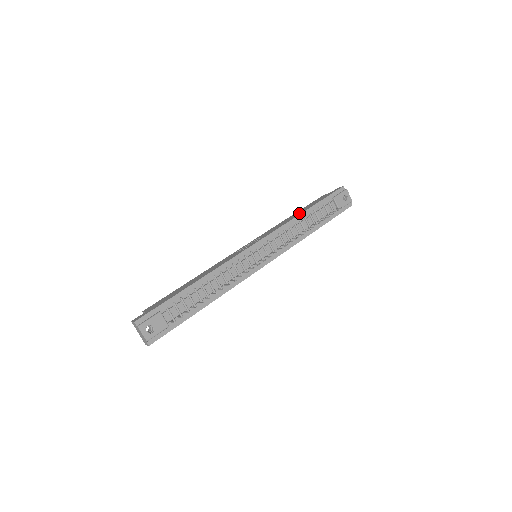
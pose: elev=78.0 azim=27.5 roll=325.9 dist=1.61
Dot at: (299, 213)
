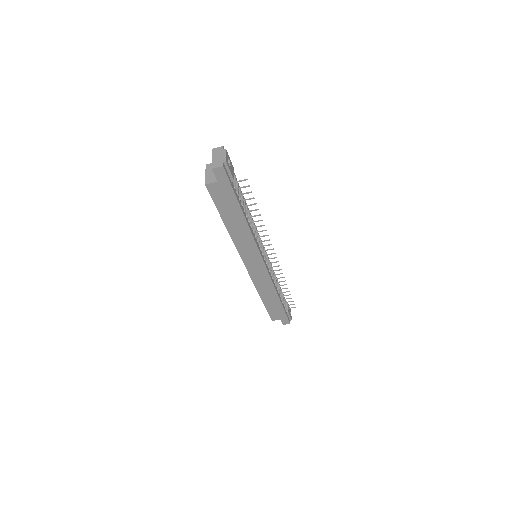
Dot at: occluded
